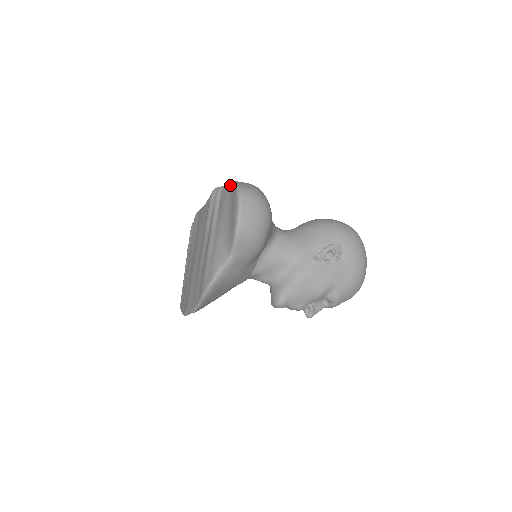
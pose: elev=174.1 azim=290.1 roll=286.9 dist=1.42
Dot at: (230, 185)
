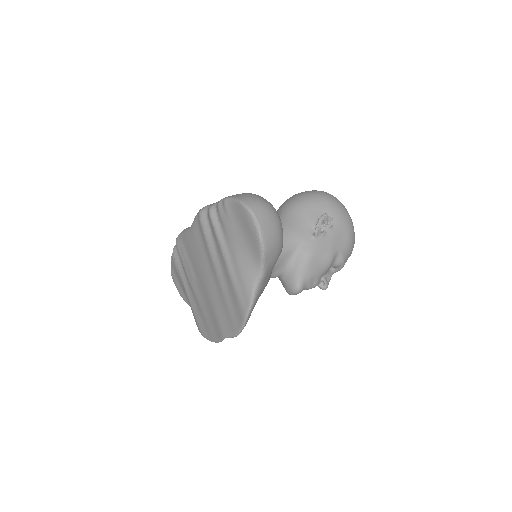
Dot at: (228, 202)
